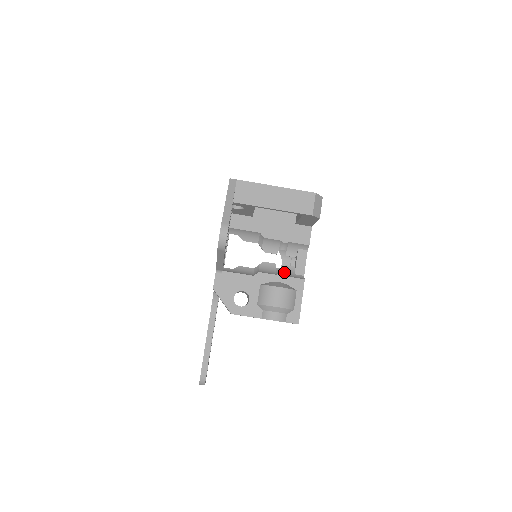
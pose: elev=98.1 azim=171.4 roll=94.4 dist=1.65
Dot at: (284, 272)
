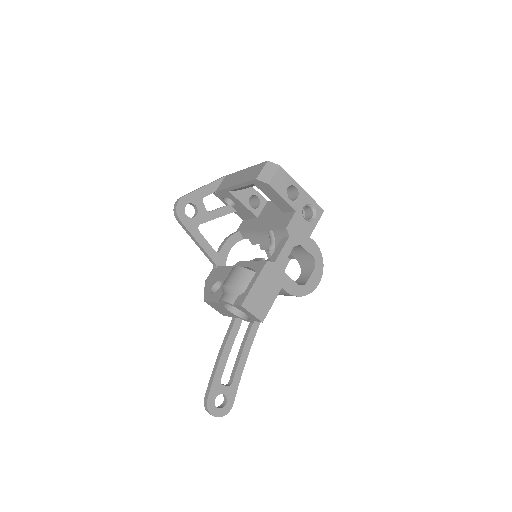
Dot at: occluded
